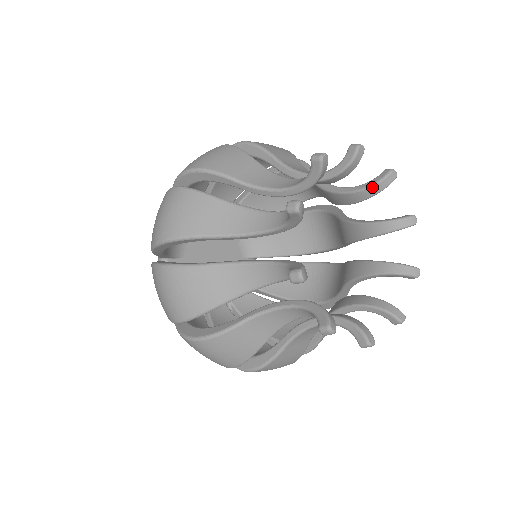
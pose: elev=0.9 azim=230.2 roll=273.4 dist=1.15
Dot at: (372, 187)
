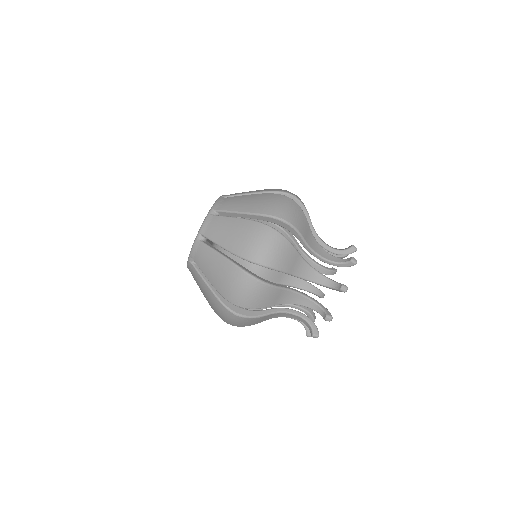
Dot at: (338, 257)
